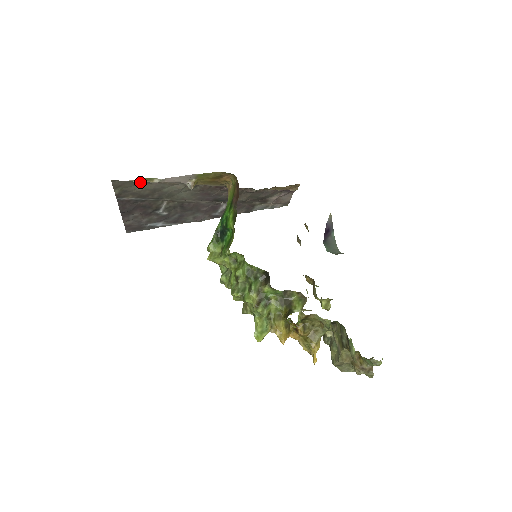
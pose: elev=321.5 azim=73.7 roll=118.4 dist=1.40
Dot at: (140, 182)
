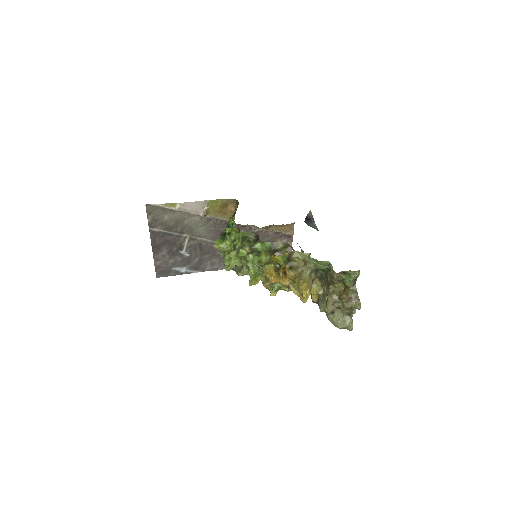
Dot at: (167, 210)
